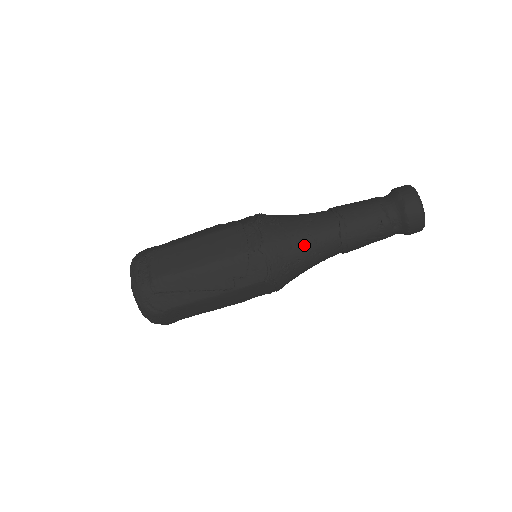
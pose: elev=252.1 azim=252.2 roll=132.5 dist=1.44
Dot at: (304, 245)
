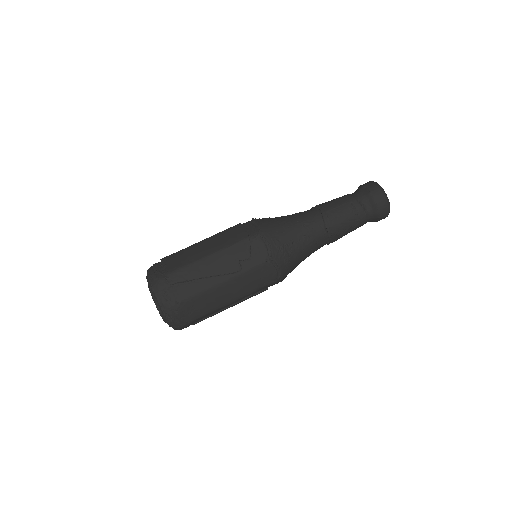
Dot at: (295, 229)
